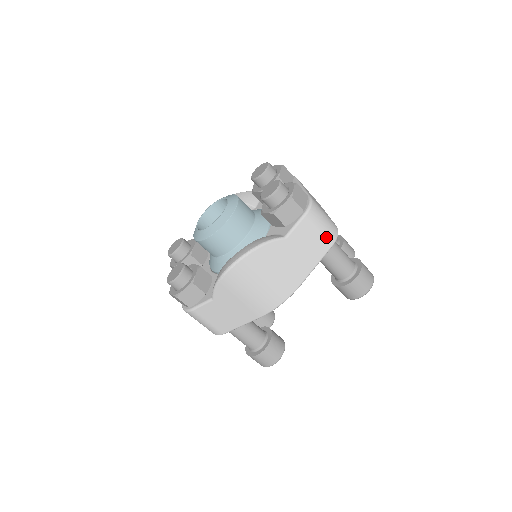
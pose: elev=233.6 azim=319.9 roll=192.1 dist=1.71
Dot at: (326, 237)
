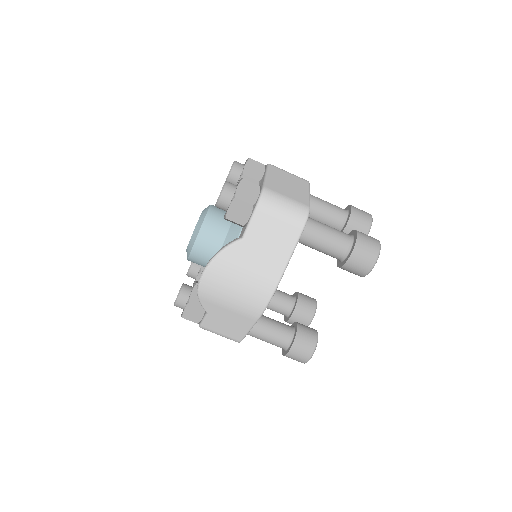
Dot at: (291, 223)
